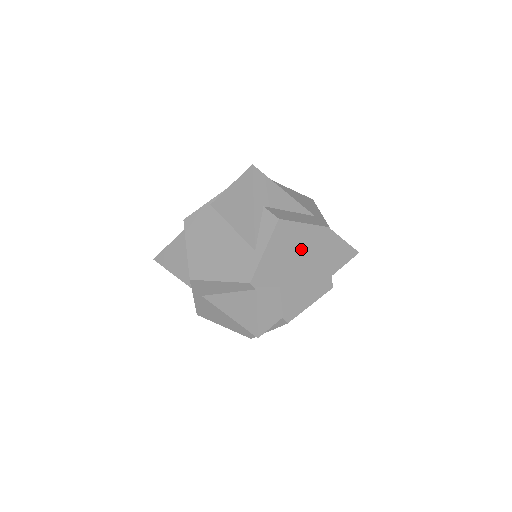
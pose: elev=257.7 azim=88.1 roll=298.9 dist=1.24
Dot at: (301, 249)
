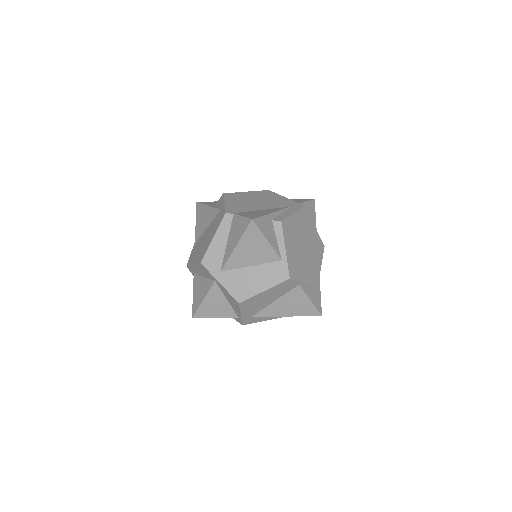
Dot at: (255, 199)
